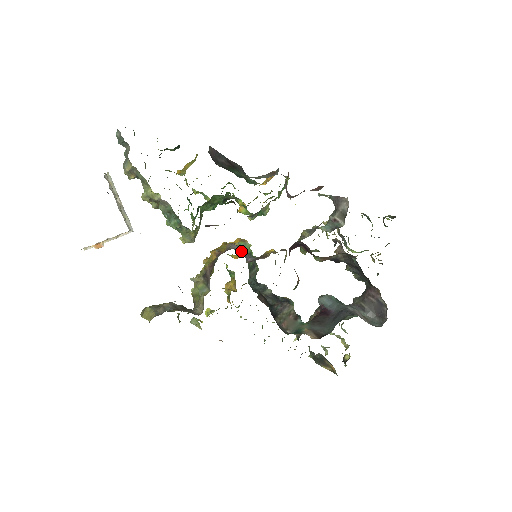
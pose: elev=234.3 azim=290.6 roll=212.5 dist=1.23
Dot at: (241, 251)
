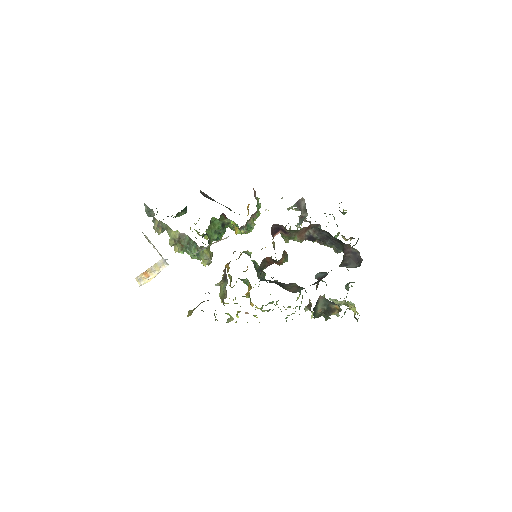
Dot at: occluded
